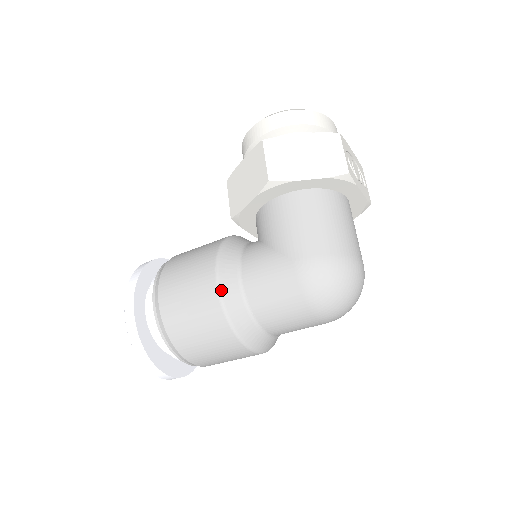
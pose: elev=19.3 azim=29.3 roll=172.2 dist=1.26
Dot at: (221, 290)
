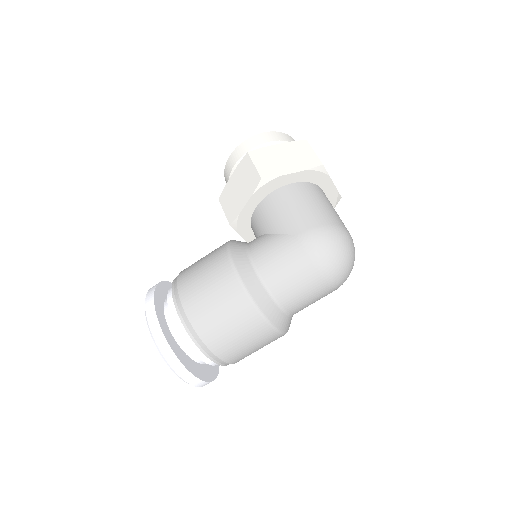
Dot at: (239, 274)
